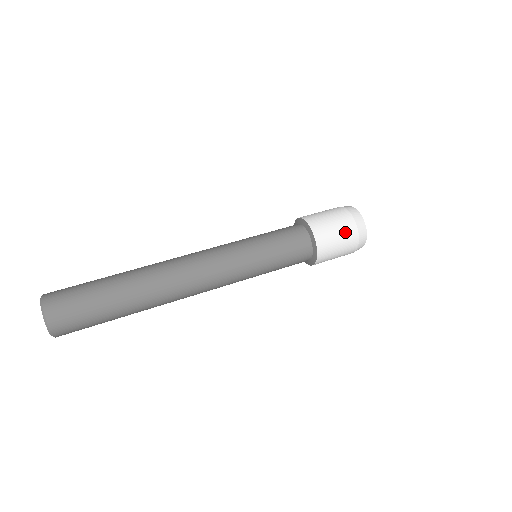
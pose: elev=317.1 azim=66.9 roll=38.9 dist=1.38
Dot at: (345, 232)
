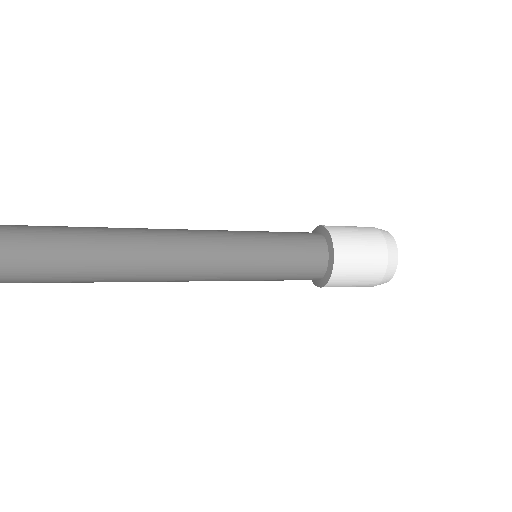
Dot at: (370, 243)
